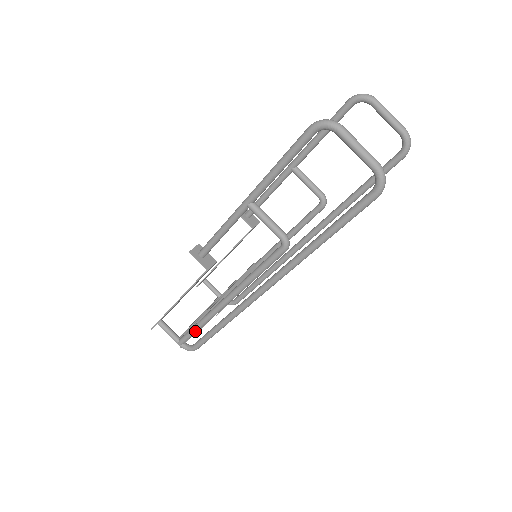
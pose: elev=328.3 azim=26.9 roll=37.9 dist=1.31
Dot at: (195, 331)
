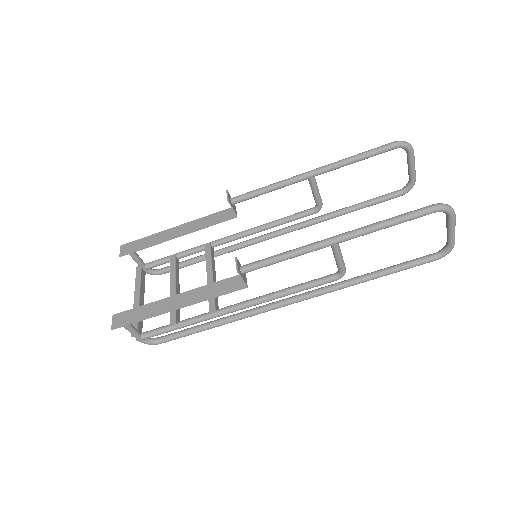
Dot at: occluded
